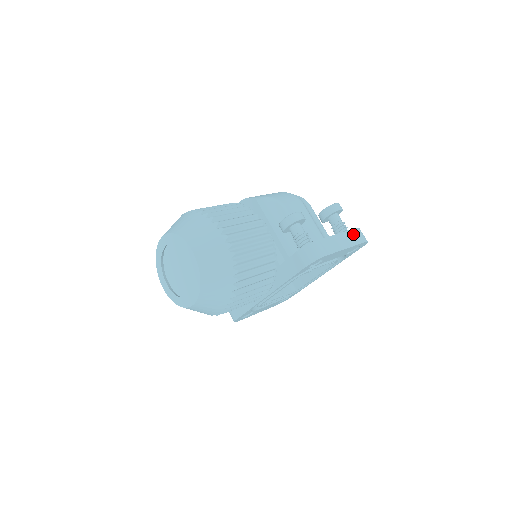
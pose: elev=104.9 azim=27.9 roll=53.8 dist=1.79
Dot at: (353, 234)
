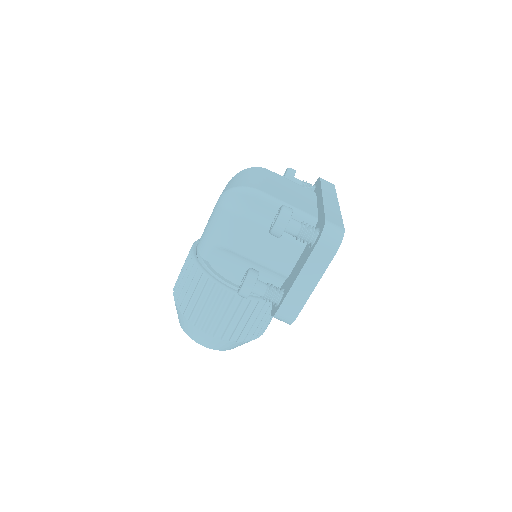
Dot at: (315, 259)
